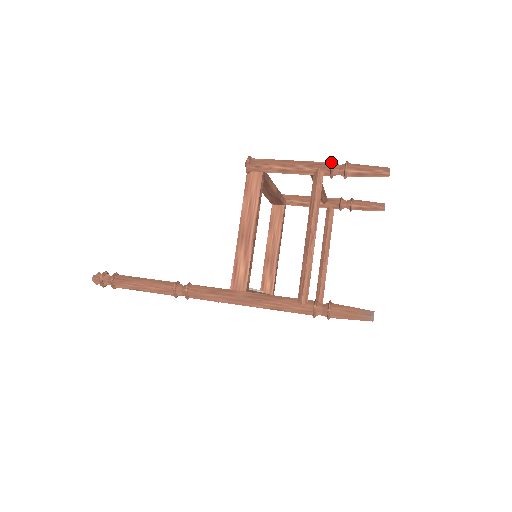
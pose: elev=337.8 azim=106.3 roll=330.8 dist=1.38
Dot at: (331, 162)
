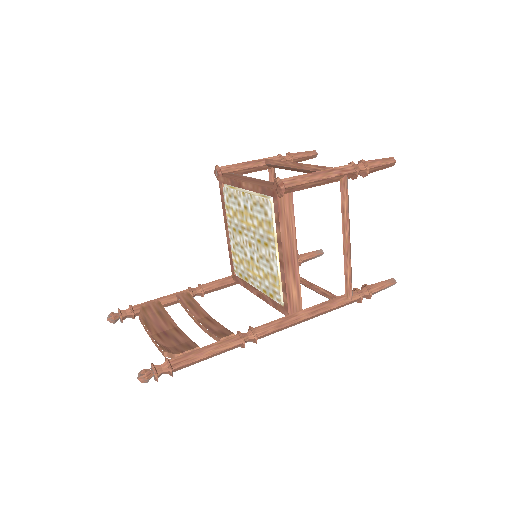
Dot at: (351, 164)
